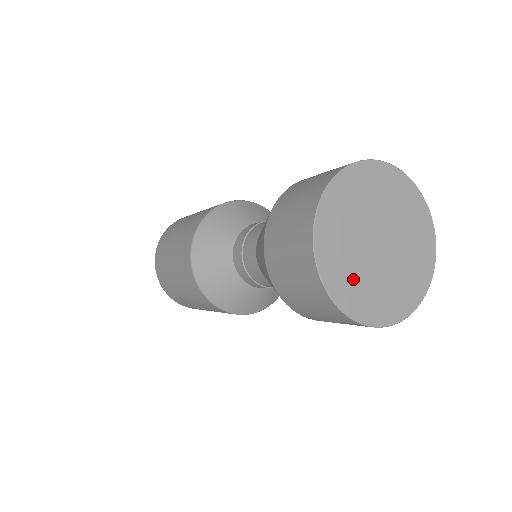
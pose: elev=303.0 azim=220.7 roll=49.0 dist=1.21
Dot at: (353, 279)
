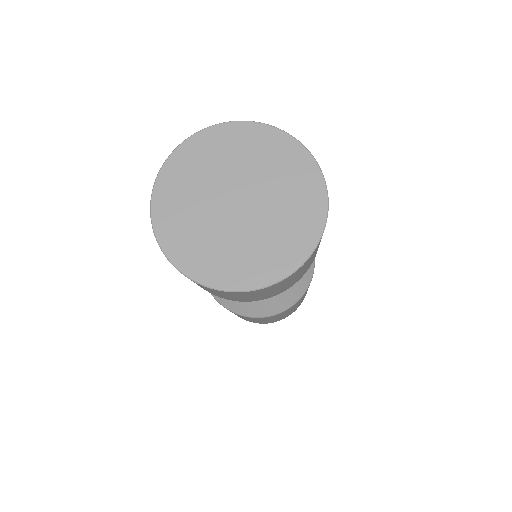
Dot at: (185, 218)
